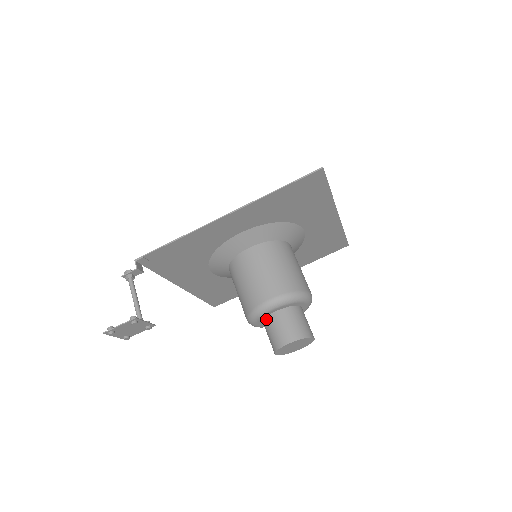
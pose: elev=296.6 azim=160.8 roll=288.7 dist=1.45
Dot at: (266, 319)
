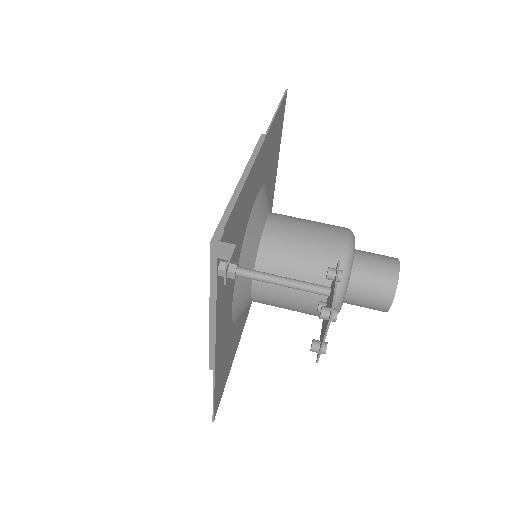
Dot at: (352, 274)
